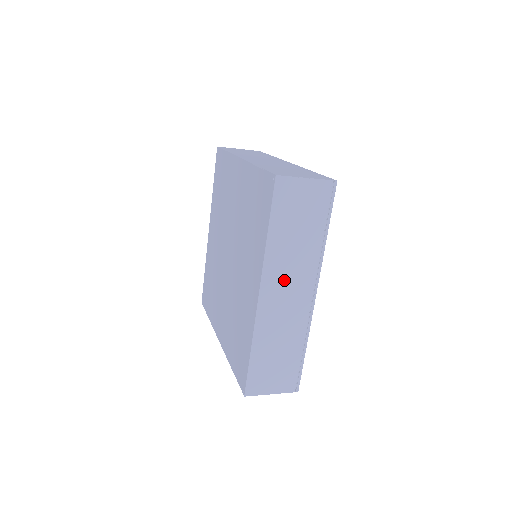
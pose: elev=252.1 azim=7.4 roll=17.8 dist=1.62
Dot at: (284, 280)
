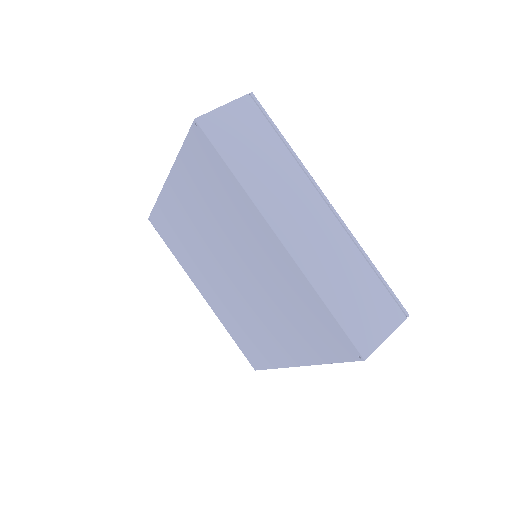
Dot at: (289, 209)
